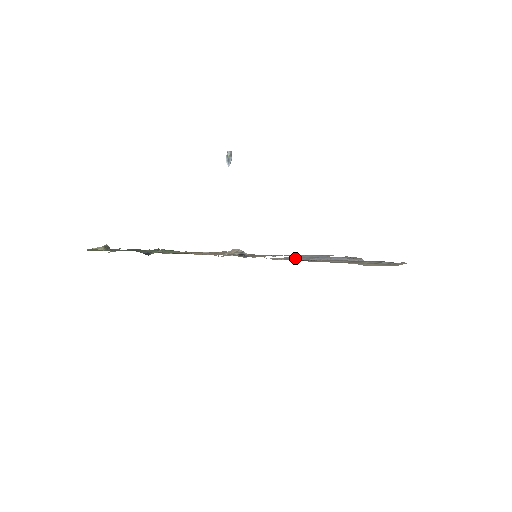
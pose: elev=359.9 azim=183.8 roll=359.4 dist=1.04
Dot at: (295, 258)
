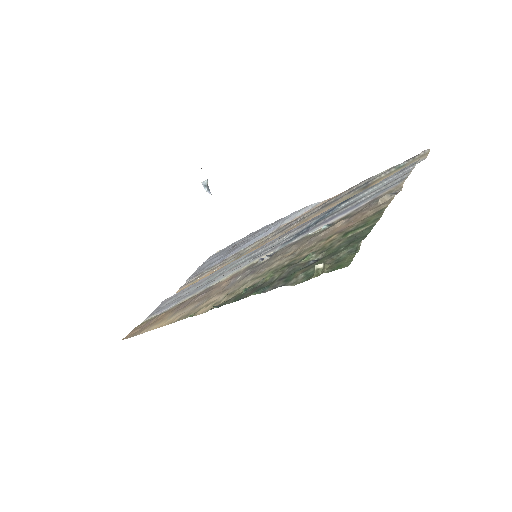
Dot at: (211, 266)
